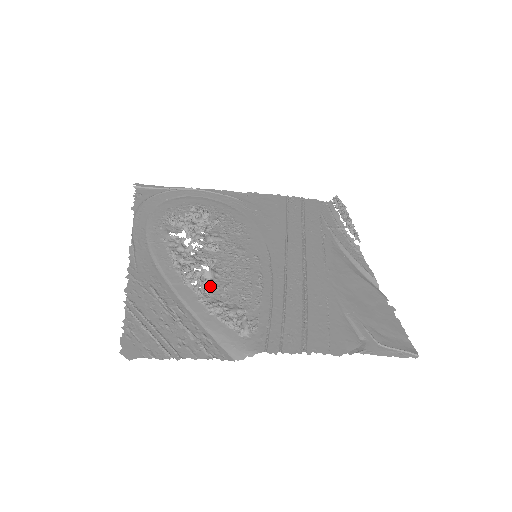
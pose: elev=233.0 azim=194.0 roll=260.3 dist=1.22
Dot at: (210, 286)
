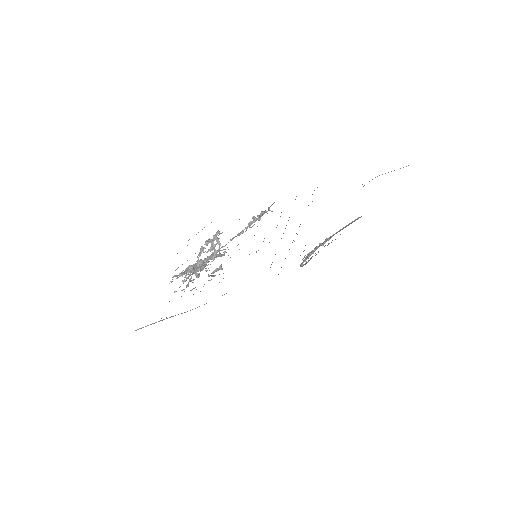
Dot at: occluded
